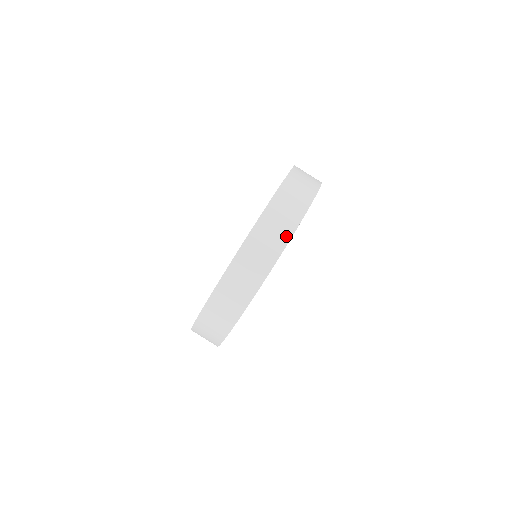
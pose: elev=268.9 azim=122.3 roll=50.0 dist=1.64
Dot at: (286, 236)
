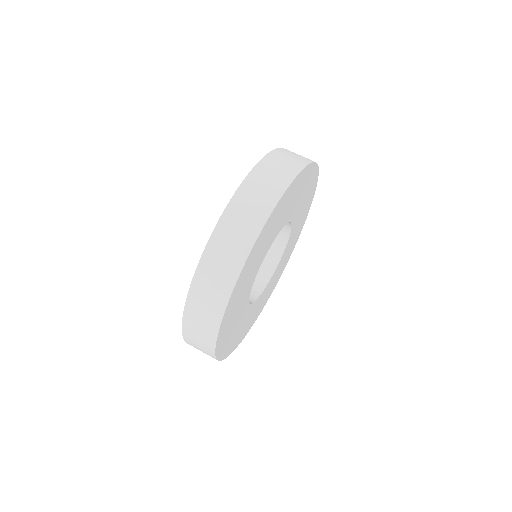
Dot at: occluded
